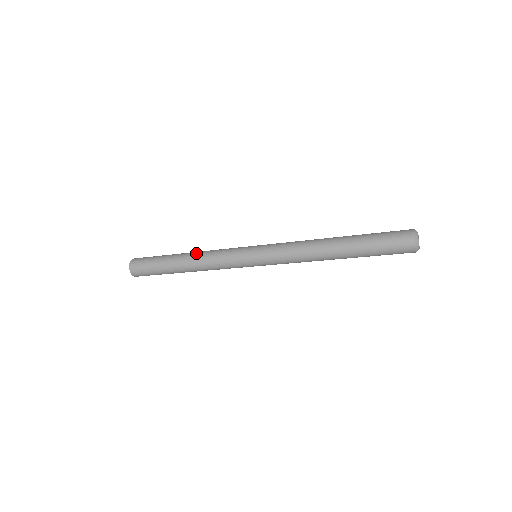
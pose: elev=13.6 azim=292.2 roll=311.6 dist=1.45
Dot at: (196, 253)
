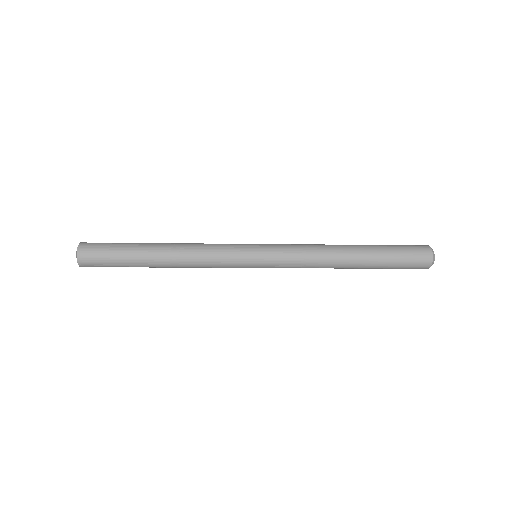
Dot at: (179, 247)
